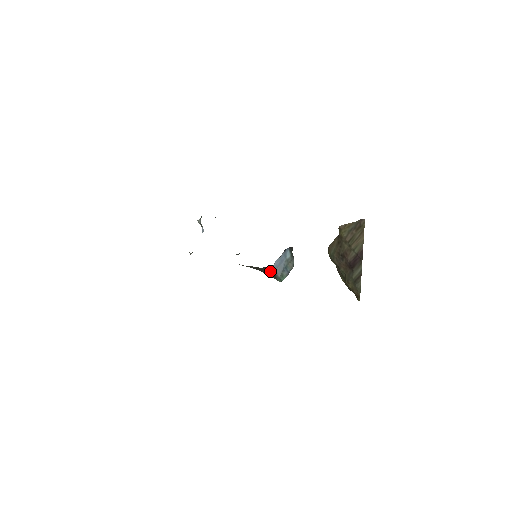
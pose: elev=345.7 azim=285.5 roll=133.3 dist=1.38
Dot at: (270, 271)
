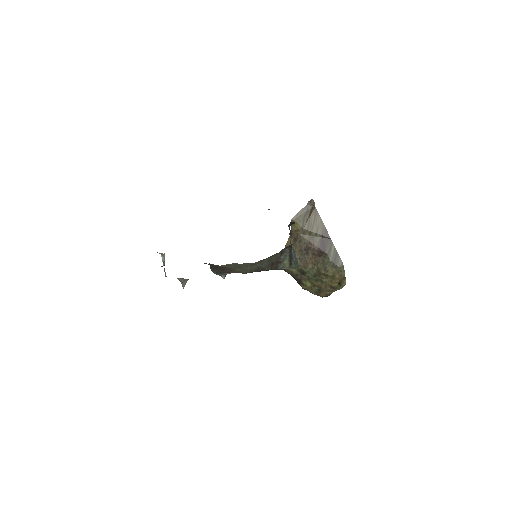
Dot at: (287, 255)
